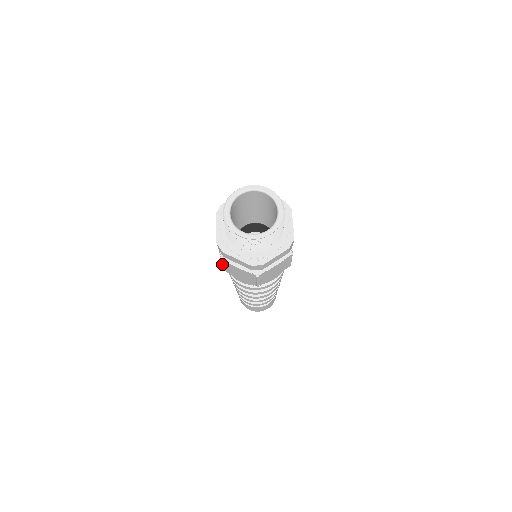
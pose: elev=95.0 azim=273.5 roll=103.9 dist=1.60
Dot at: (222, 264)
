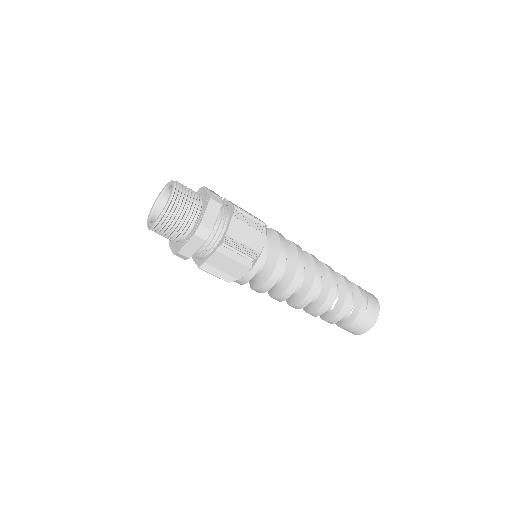
Dot at: (212, 274)
